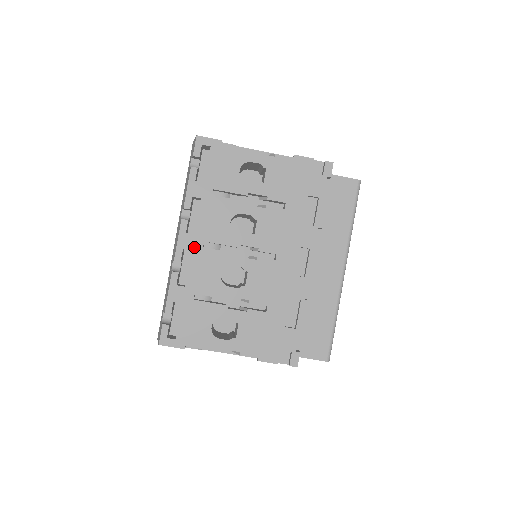
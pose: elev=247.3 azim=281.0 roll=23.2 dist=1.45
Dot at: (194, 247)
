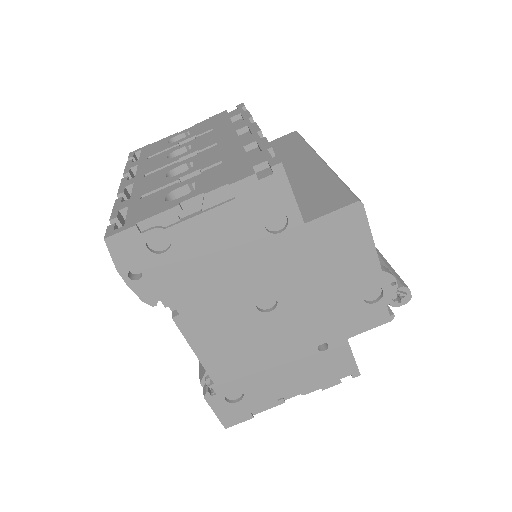
Dot at: (136, 181)
